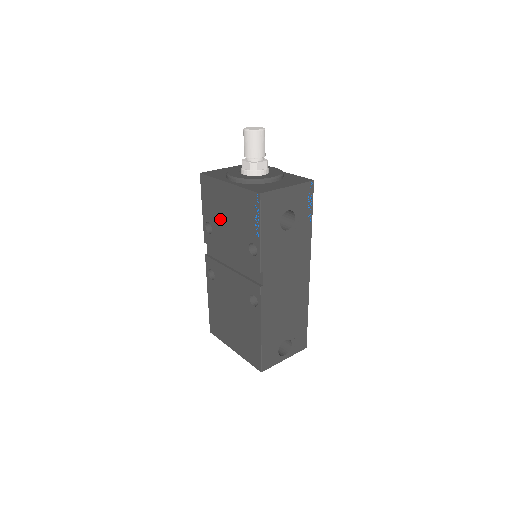
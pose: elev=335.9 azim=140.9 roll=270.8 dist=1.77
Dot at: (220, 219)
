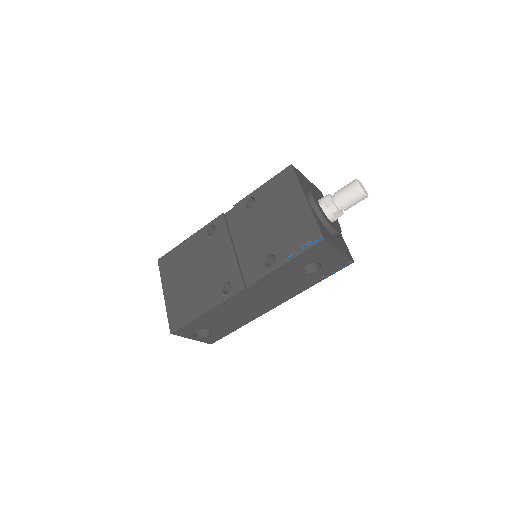
Dot at: (268, 210)
